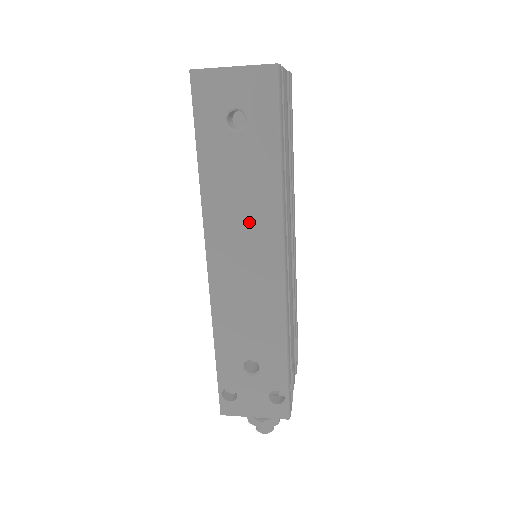
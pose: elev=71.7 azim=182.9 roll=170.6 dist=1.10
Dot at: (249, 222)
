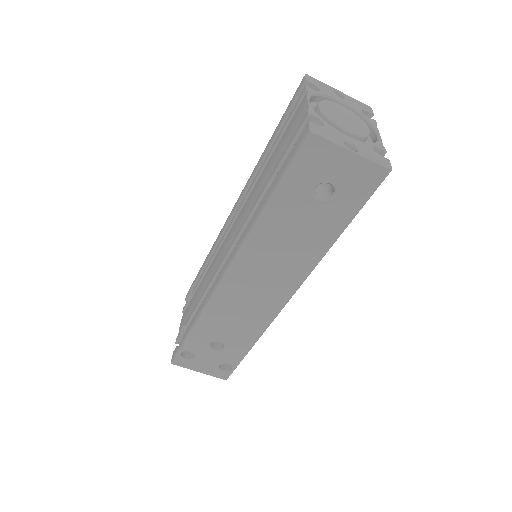
Dot at: (282, 264)
